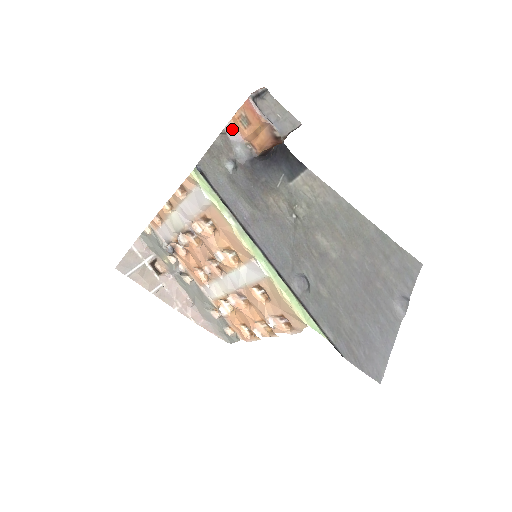
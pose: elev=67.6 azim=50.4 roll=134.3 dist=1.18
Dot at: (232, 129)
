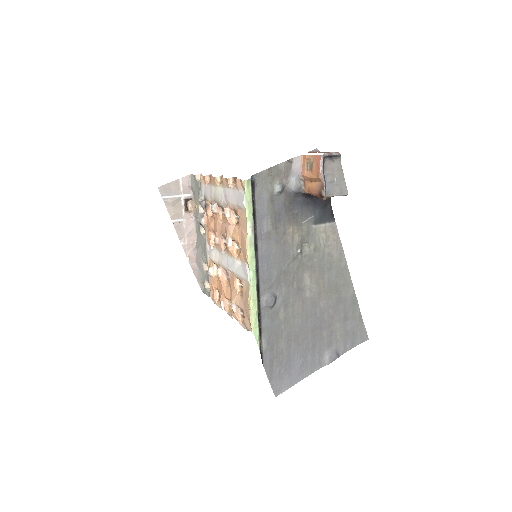
Dot at: (299, 162)
